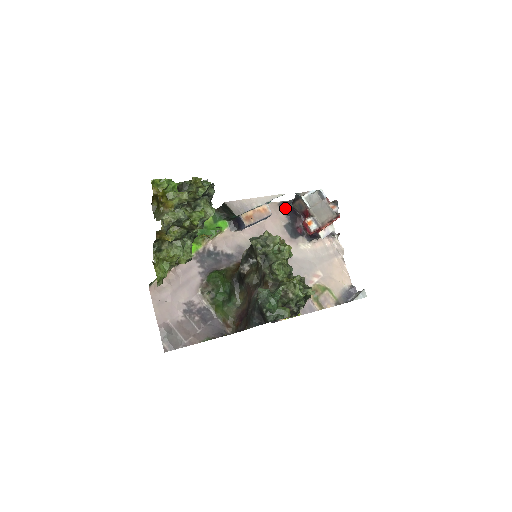
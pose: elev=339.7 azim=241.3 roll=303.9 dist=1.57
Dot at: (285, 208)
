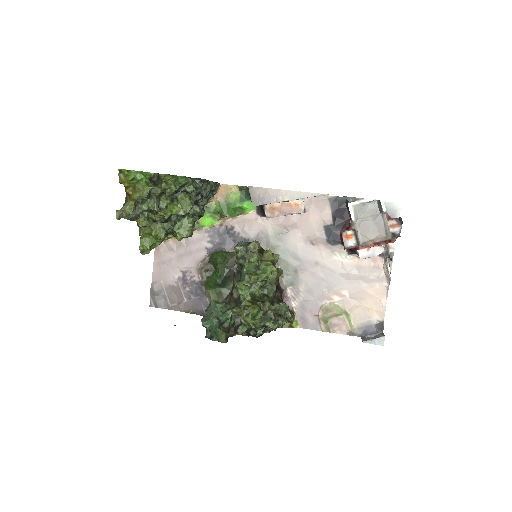
Dot at: (336, 205)
